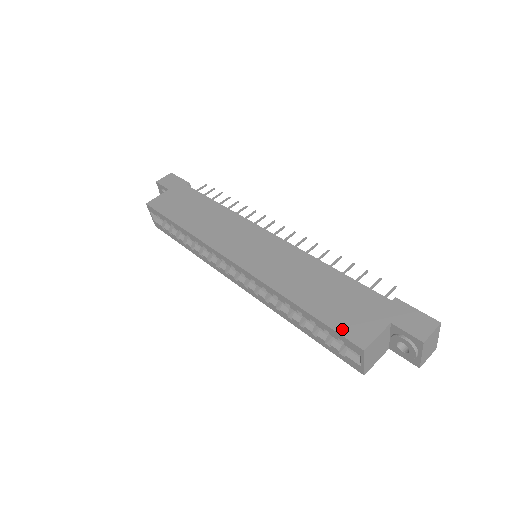
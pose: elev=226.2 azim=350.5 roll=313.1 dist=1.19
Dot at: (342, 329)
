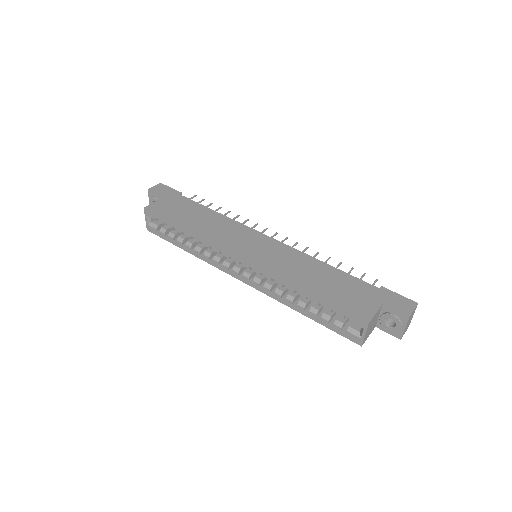
Dot at: (348, 309)
